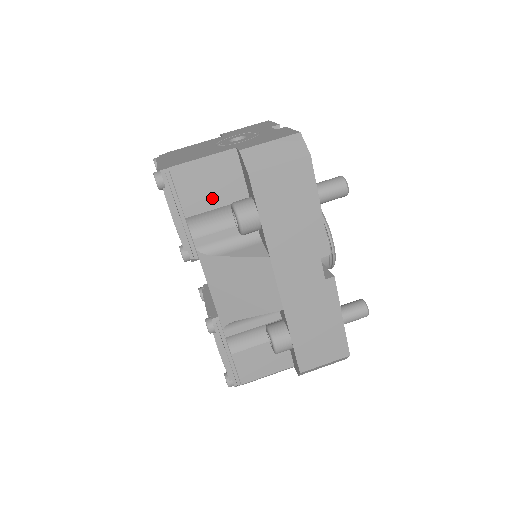
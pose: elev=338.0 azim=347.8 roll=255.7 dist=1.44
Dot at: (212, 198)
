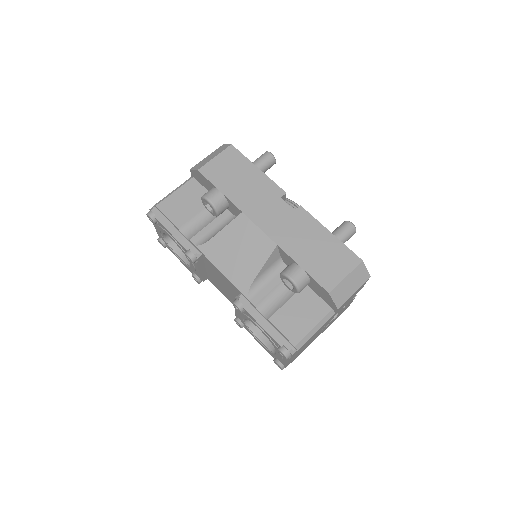
Dot at: (190, 208)
